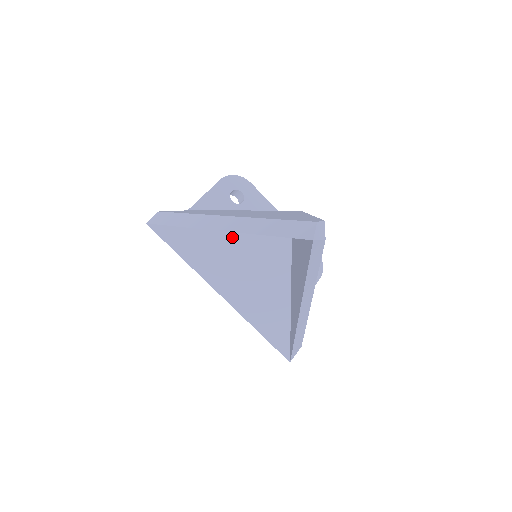
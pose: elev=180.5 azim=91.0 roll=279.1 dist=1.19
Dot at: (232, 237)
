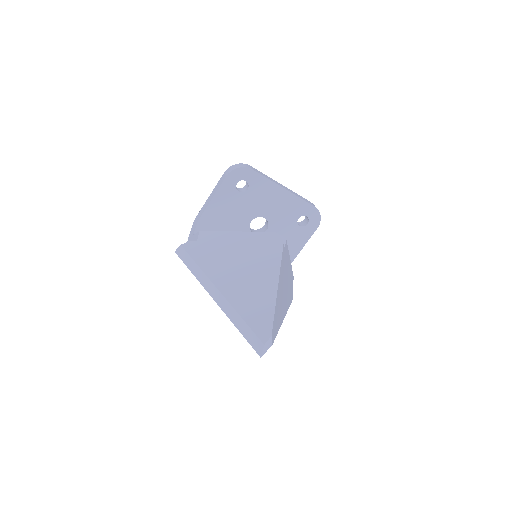
Dot at: occluded
